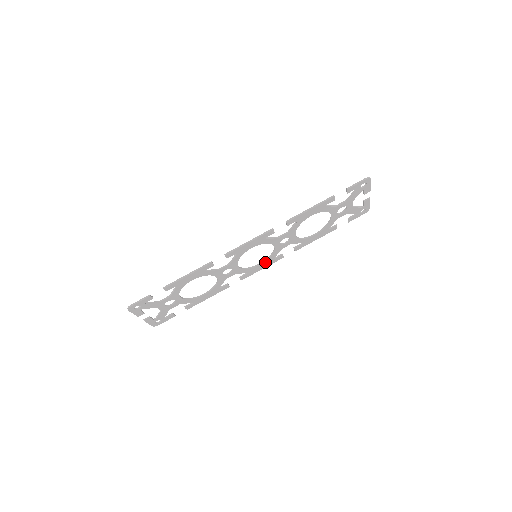
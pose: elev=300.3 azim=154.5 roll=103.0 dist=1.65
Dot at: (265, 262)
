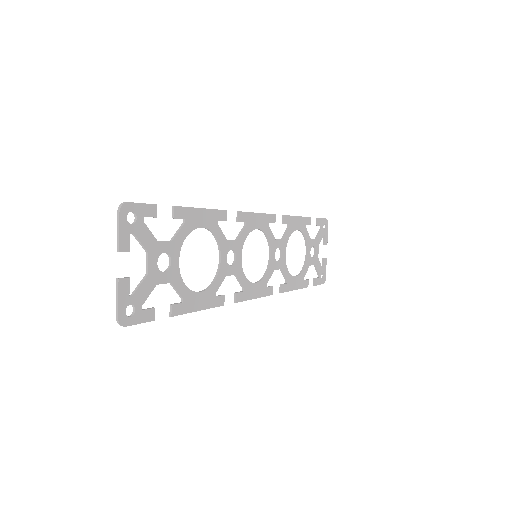
Dot at: (259, 284)
